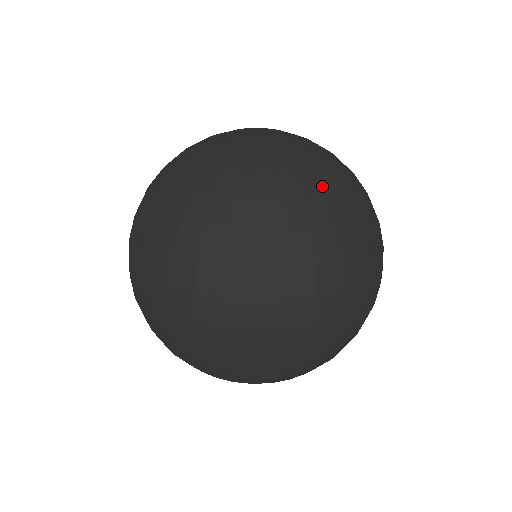
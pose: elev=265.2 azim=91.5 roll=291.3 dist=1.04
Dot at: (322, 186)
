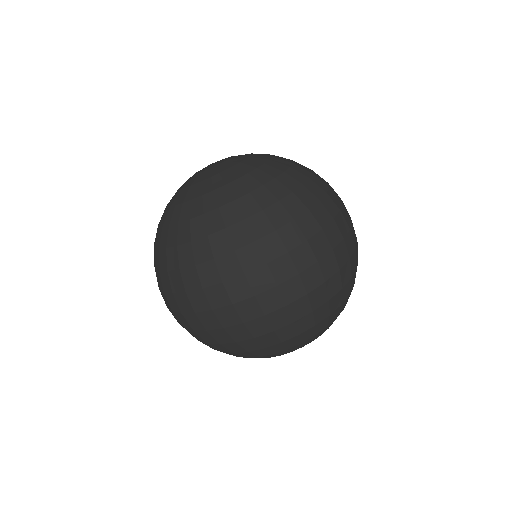
Dot at: (284, 163)
